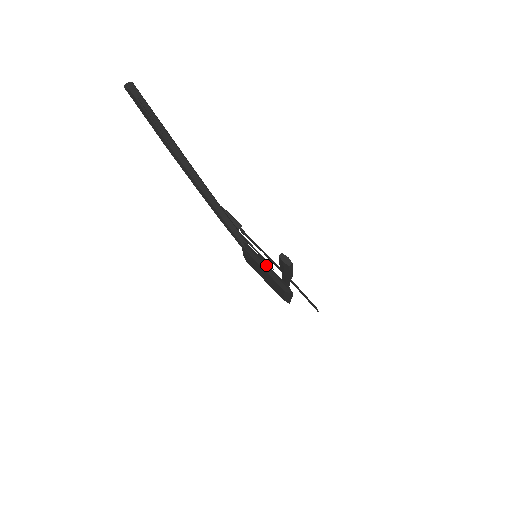
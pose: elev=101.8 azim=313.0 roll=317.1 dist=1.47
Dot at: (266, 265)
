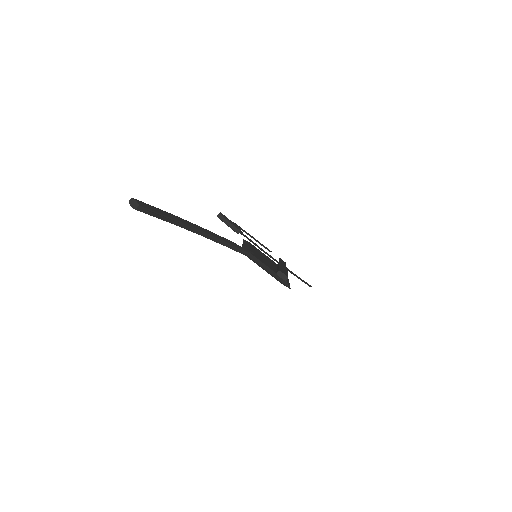
Dot at: (266, 269)
